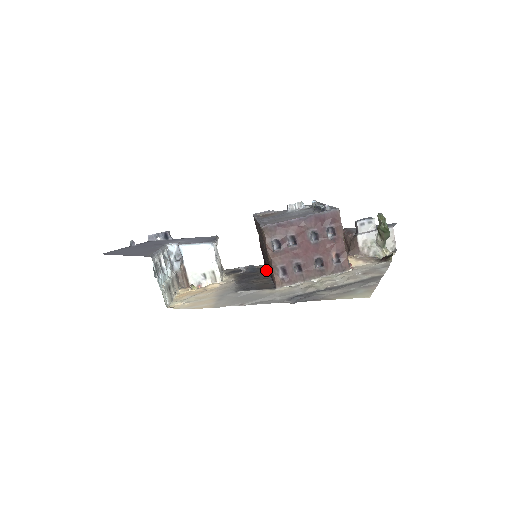
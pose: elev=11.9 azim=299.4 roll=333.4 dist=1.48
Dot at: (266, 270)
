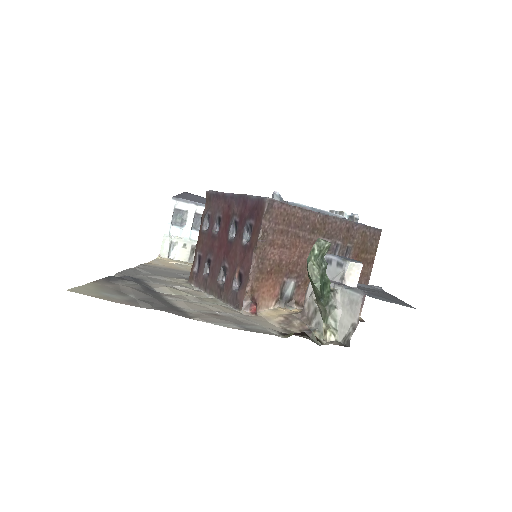
Dot at: occluded
